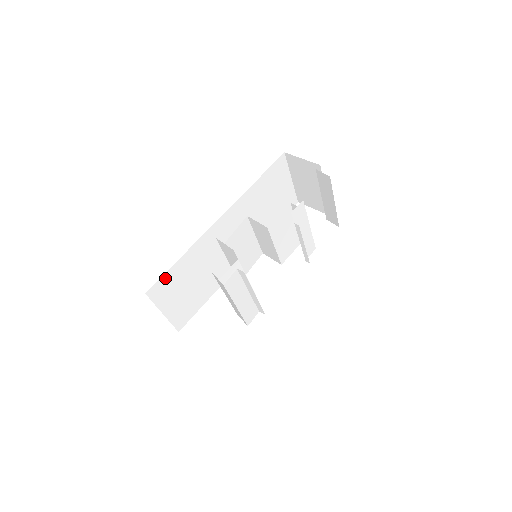
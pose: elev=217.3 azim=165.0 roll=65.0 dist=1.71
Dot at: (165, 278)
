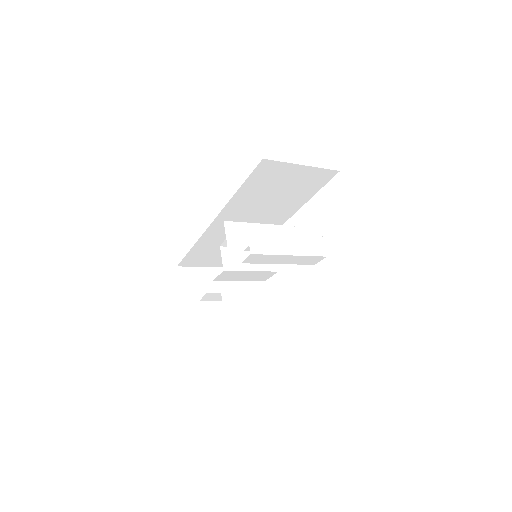
Dot at: (188, 257)
